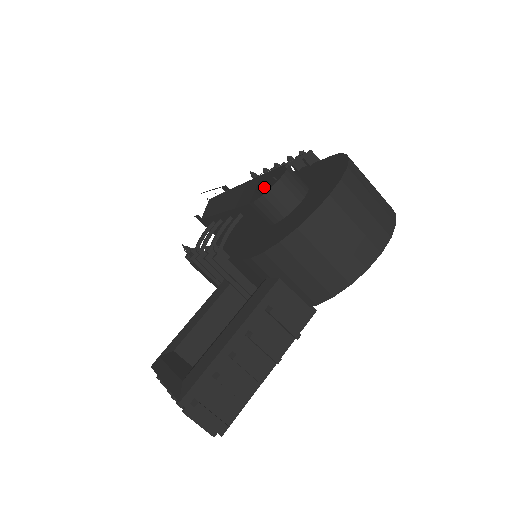
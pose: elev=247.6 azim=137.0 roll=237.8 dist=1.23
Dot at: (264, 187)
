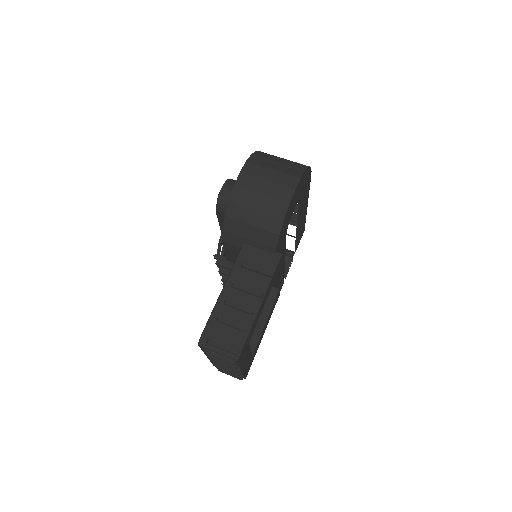
Dot at: occluded
